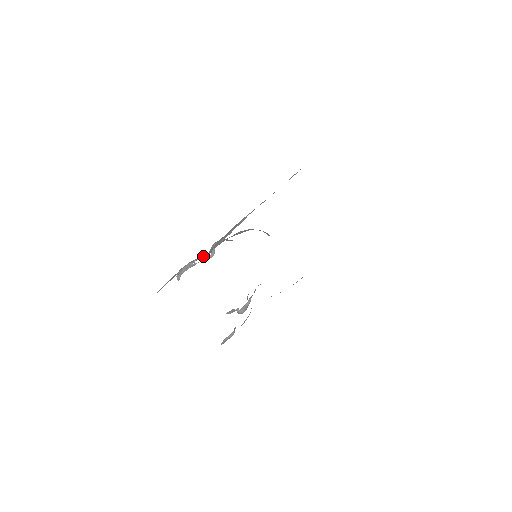
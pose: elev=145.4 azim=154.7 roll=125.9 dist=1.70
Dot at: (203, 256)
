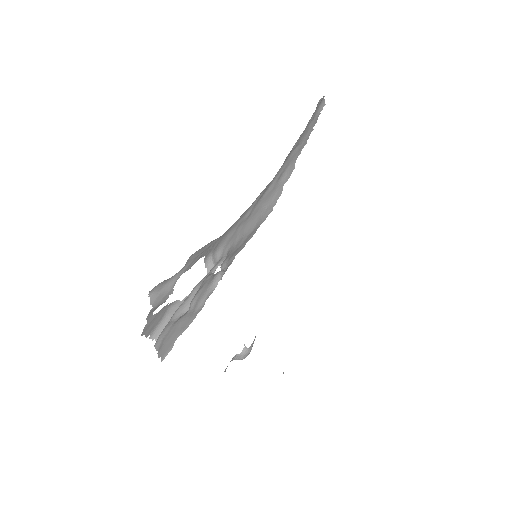
Dot at: (212, 269)
